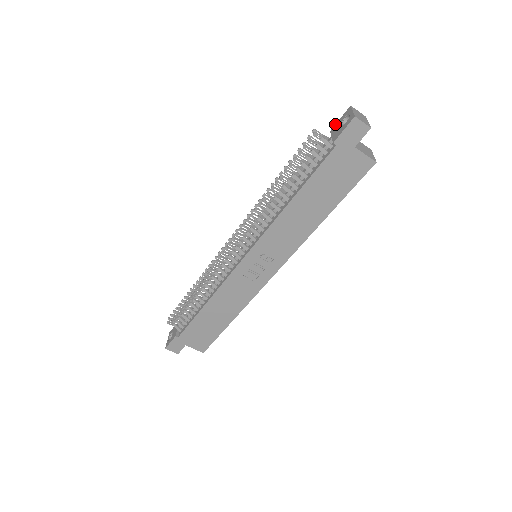
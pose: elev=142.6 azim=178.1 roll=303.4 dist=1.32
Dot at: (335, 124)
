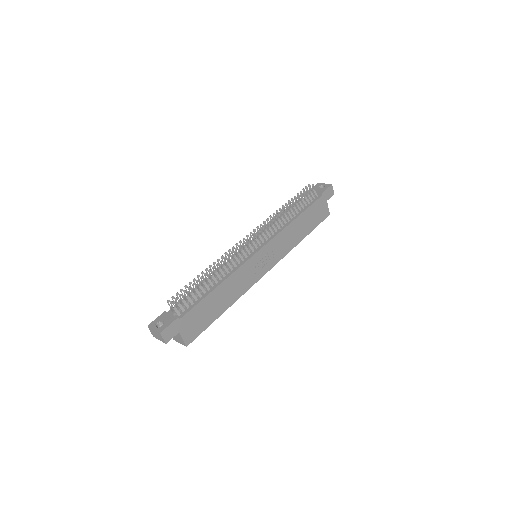
Dot at: occluded
